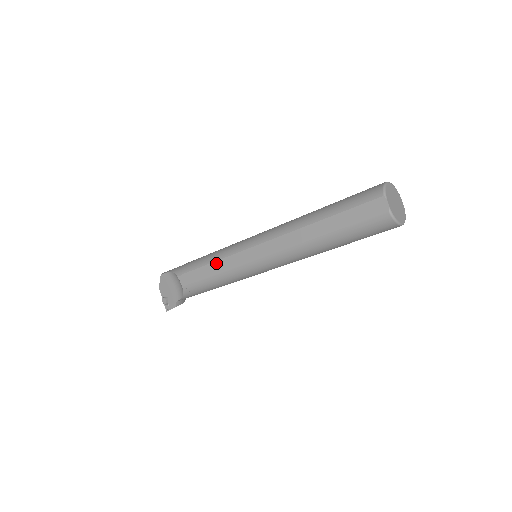
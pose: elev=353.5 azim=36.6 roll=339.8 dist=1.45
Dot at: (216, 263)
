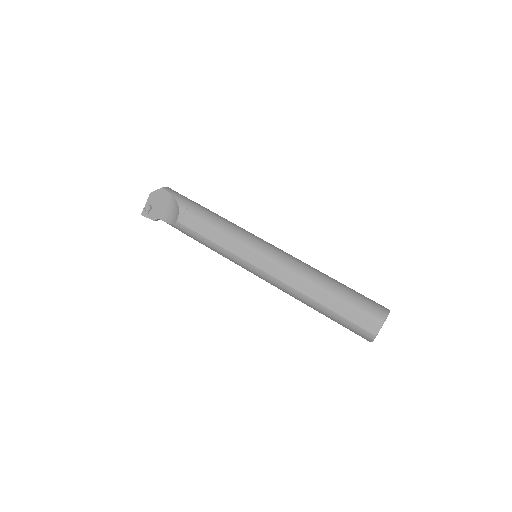
Dot at: (223, 236)
